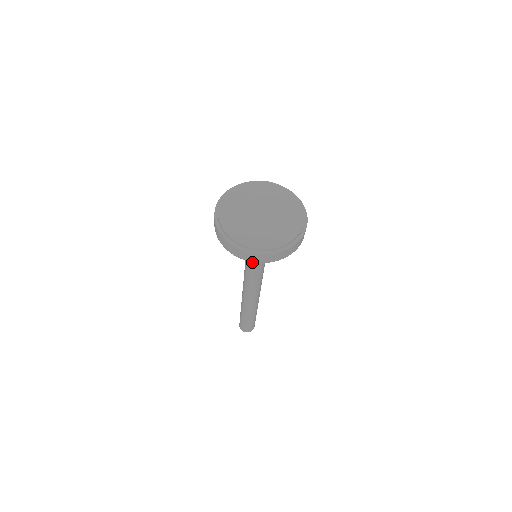
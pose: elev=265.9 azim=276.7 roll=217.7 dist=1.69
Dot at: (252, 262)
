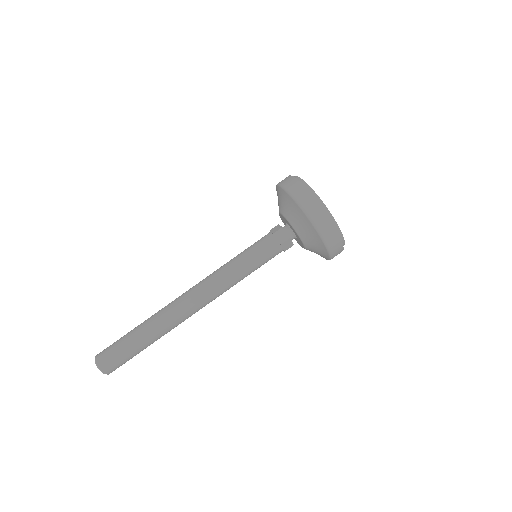
Dot at: (256, 250)
